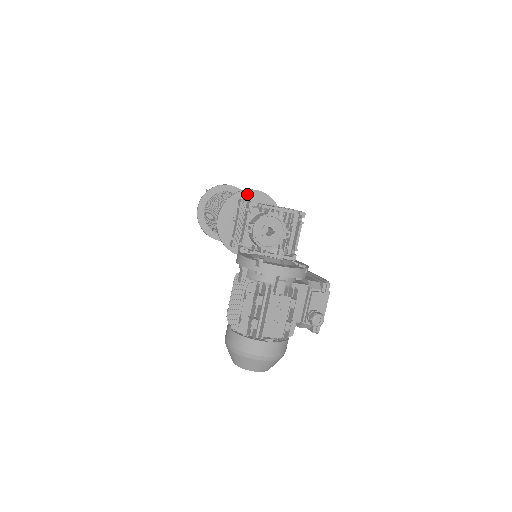
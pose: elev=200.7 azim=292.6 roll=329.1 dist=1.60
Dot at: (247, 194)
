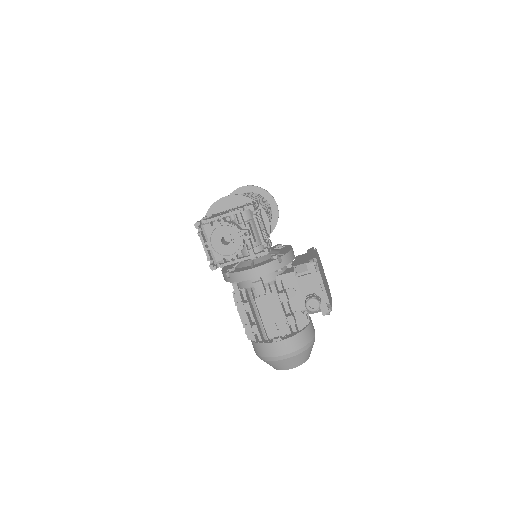
Dot at: (219, 205)
